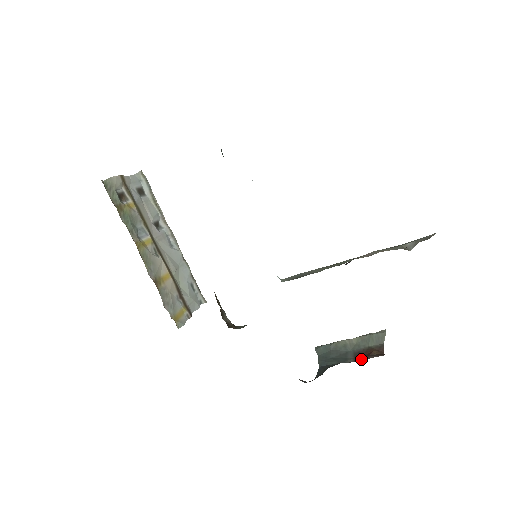
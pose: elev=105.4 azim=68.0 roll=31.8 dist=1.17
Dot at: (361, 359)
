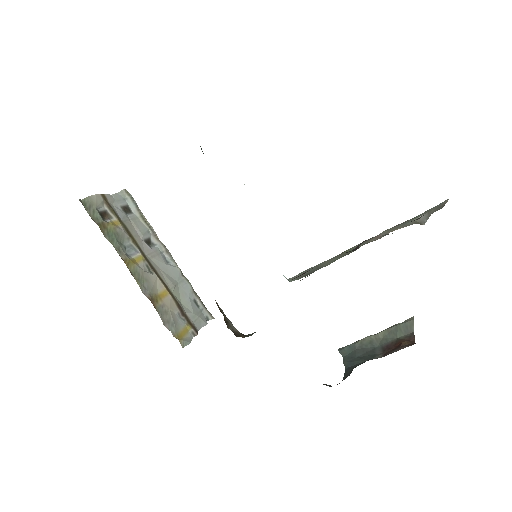
Dot at: (390, 352)
